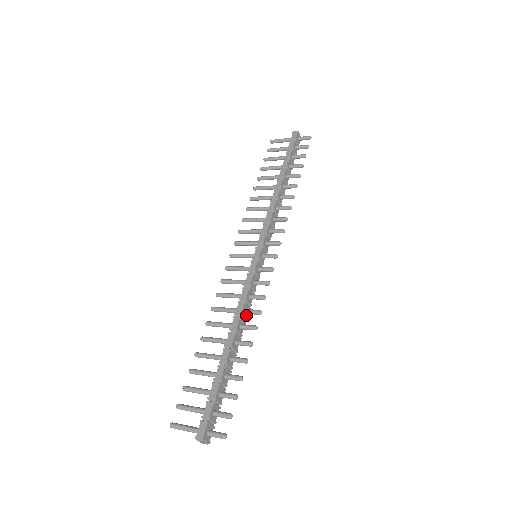
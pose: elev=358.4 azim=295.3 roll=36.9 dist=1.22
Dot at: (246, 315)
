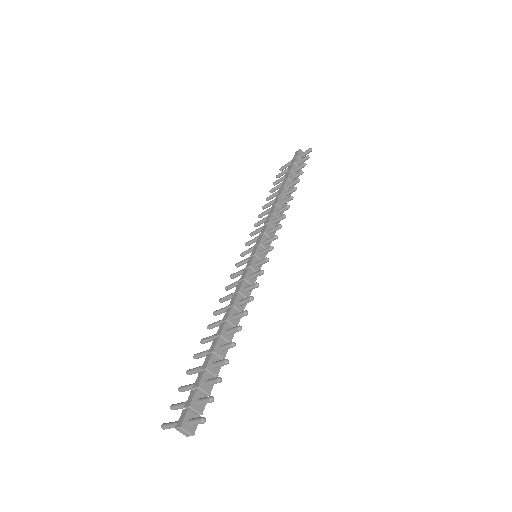
Dot at: (242, 307)
